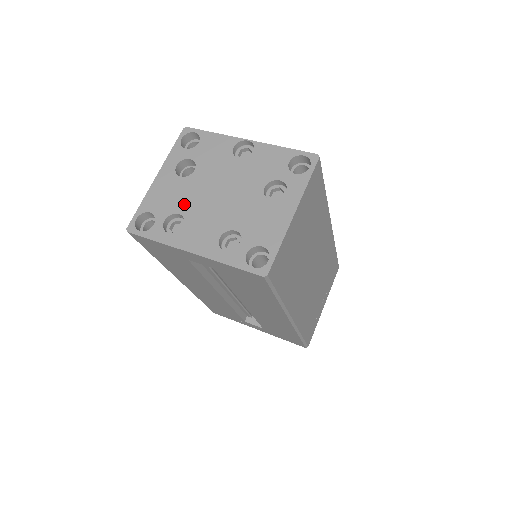
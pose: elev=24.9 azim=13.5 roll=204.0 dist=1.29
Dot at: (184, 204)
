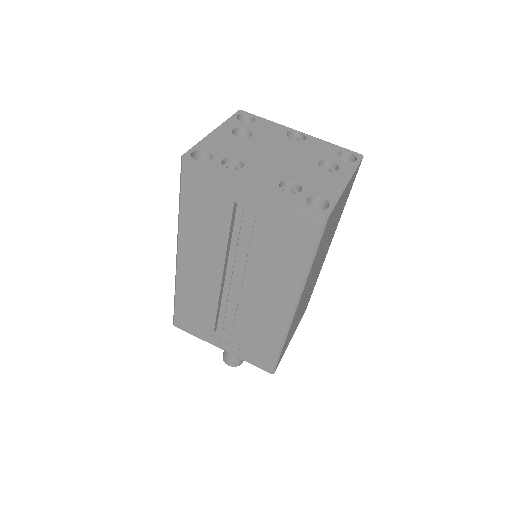
Dot at: (242, 154)
